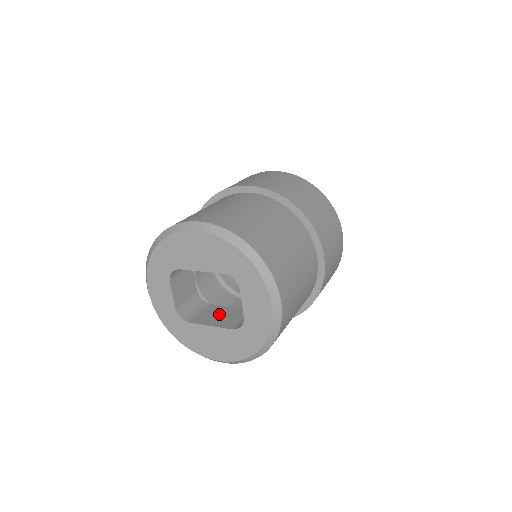
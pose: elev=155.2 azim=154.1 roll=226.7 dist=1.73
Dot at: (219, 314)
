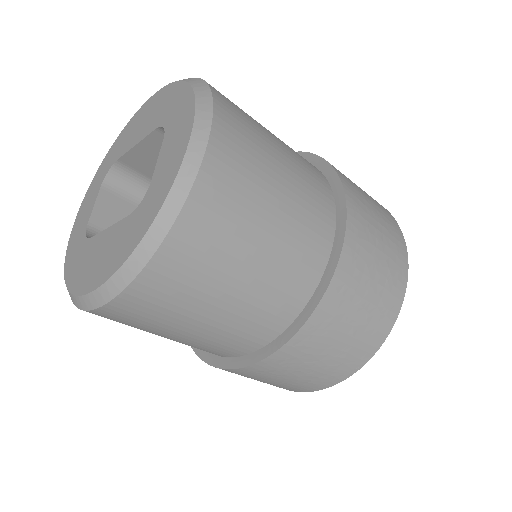
Dot at: occluded
